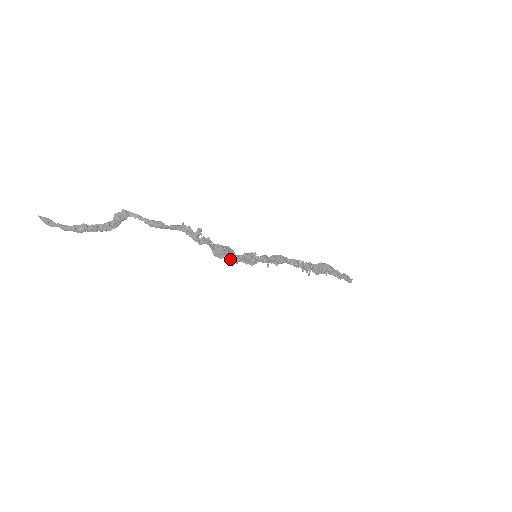
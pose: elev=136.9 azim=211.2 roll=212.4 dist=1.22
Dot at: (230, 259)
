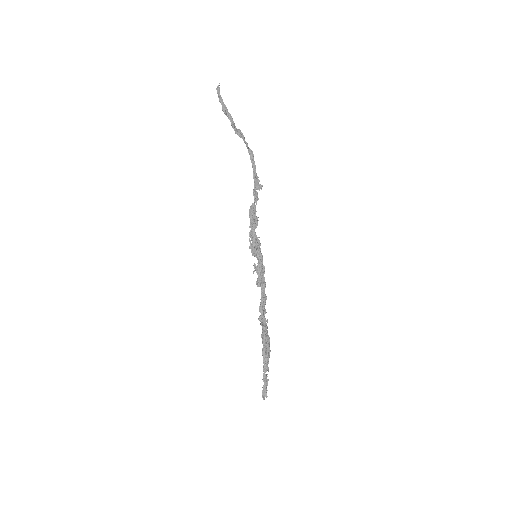
Dot at: (251, 225)
